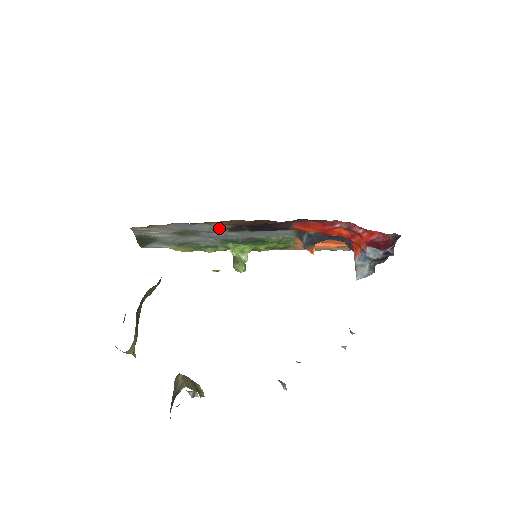
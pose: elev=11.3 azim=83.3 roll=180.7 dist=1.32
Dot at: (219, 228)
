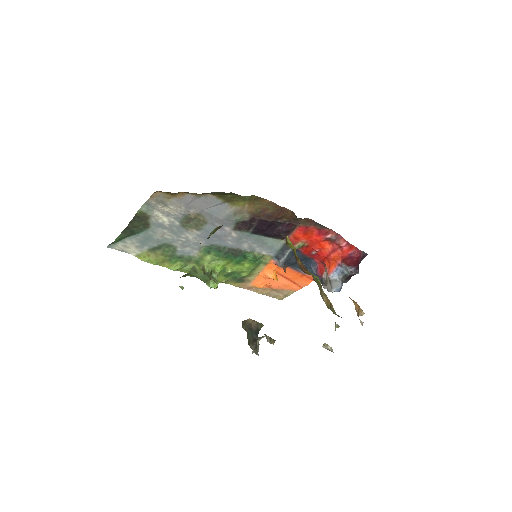
Dot at: (235, 218)
